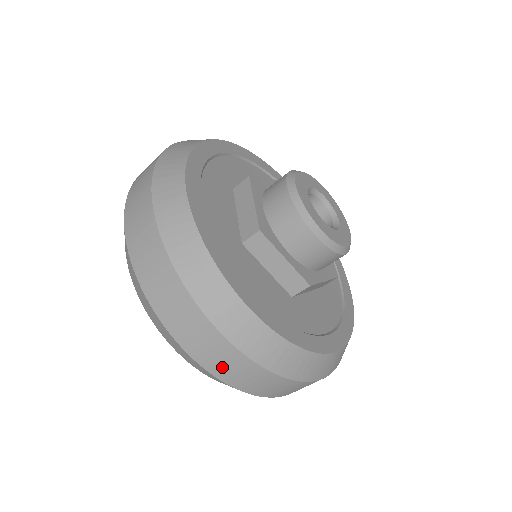
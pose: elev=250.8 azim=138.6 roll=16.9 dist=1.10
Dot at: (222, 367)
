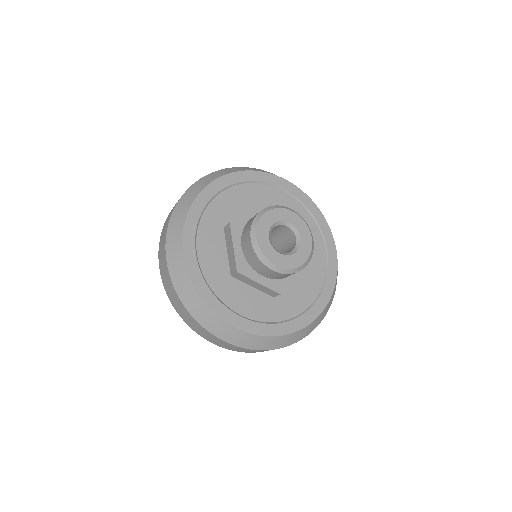
Dot at: (233, 349)
